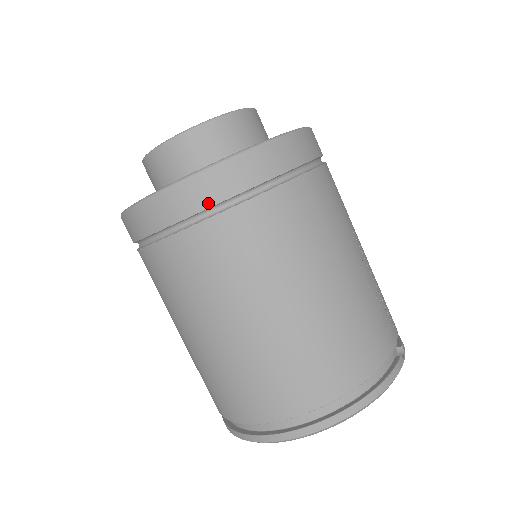
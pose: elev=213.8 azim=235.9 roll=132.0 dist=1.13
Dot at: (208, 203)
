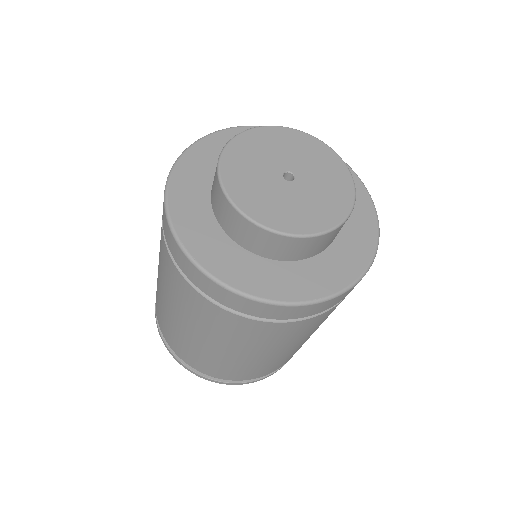
Dot at: (302, 316)
